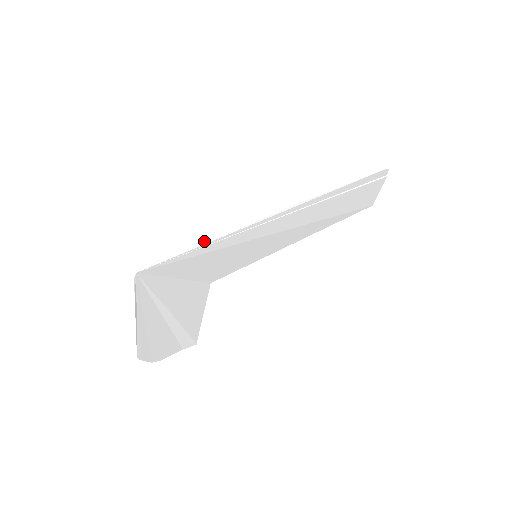
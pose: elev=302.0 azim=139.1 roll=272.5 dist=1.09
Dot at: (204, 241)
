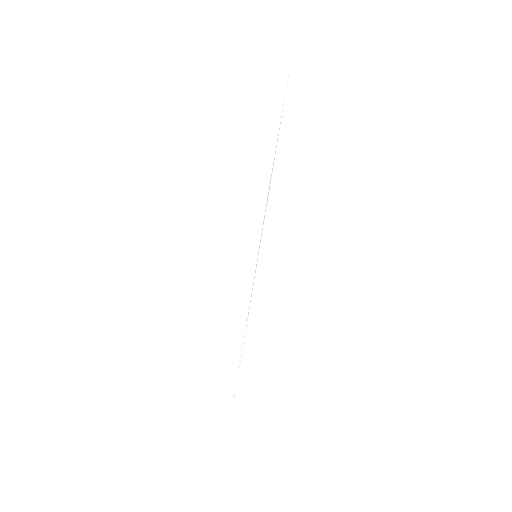
Dot at: (244, 327)
